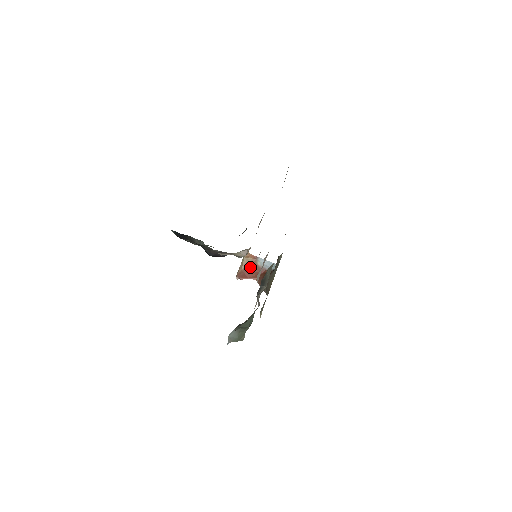
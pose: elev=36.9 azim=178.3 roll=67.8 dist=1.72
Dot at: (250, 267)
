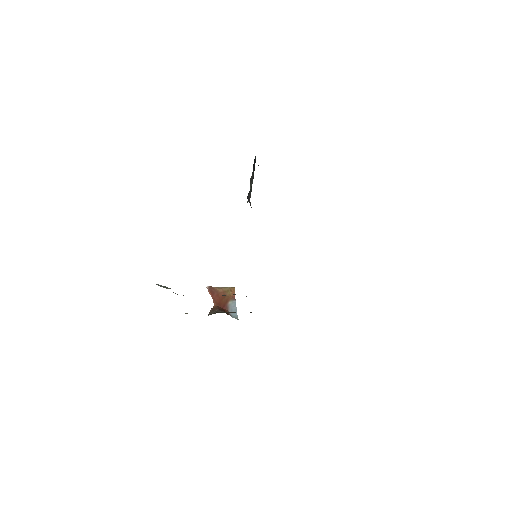
Dot at: (223, 296)
